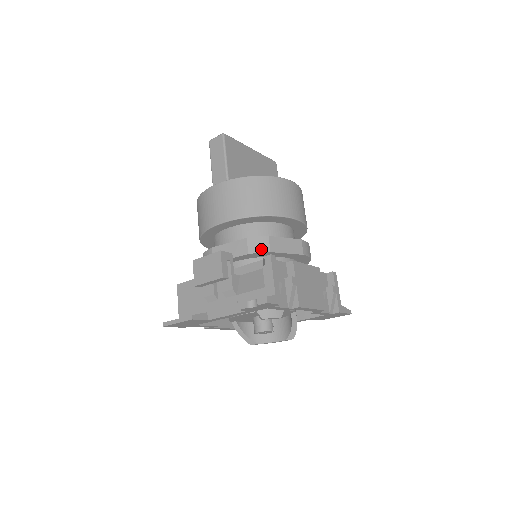
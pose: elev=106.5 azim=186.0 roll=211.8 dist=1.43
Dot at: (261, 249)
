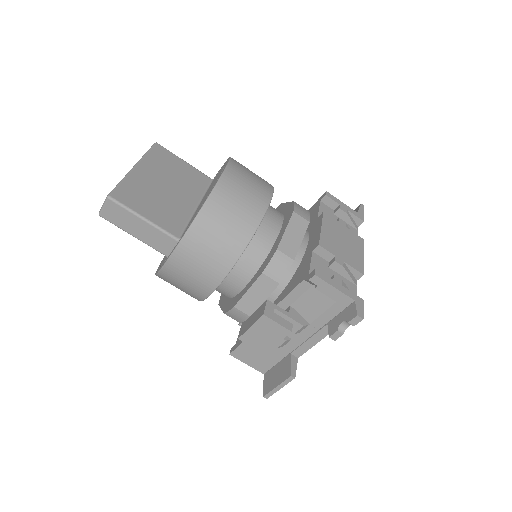
Dot at: (285, 268)
